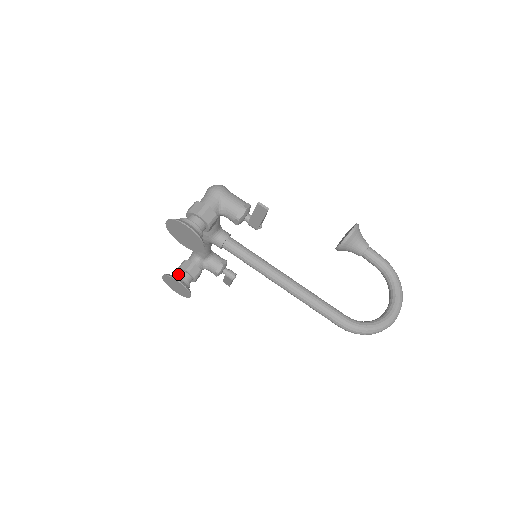
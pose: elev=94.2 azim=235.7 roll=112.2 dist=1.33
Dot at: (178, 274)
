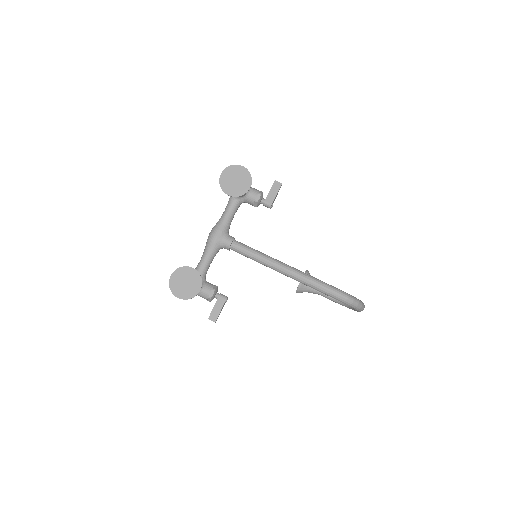
Dot at: occluded
